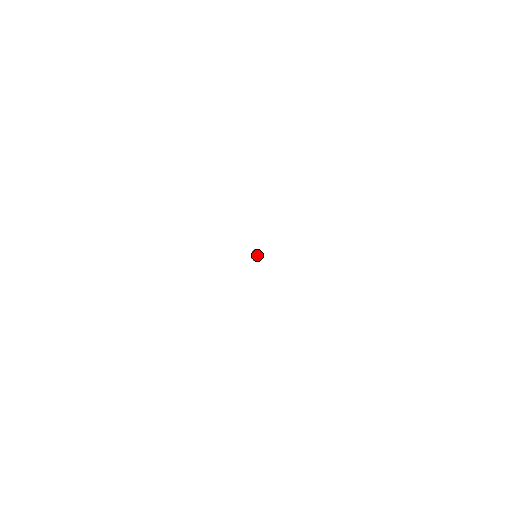
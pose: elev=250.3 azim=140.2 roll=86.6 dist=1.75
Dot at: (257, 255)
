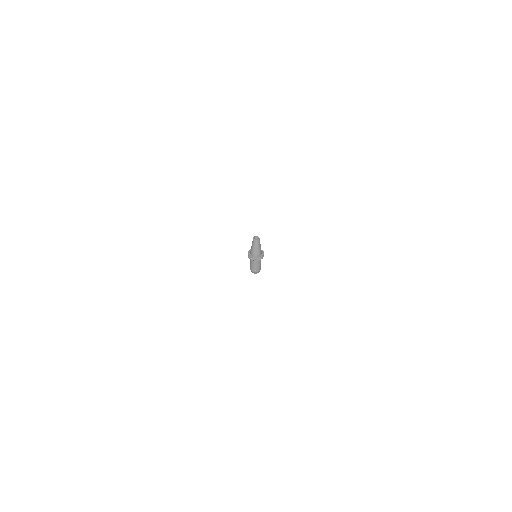
Dot at: occluded
